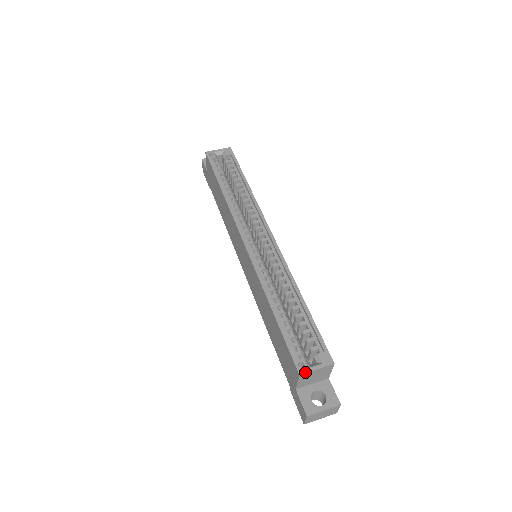
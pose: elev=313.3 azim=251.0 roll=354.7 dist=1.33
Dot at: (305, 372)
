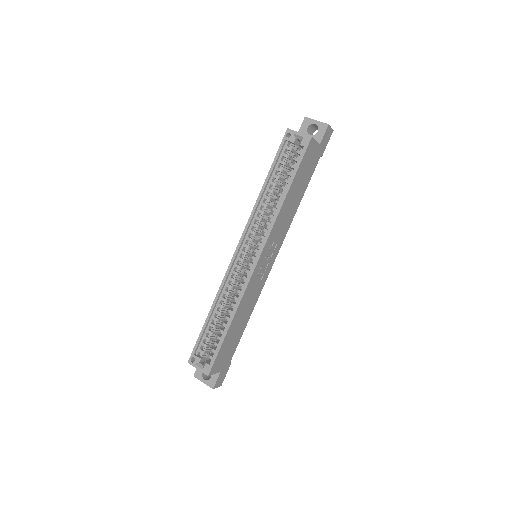
Dot at: (191, 364)
